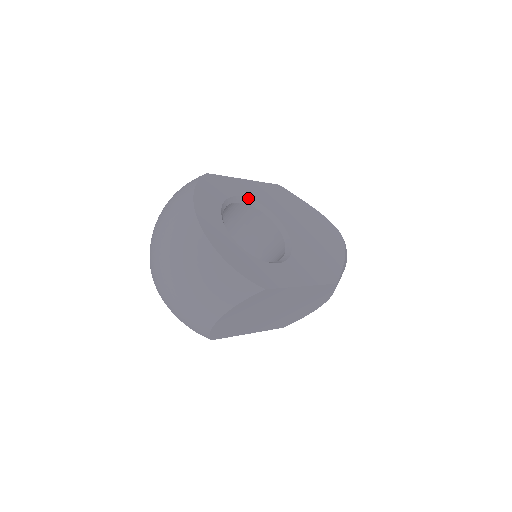
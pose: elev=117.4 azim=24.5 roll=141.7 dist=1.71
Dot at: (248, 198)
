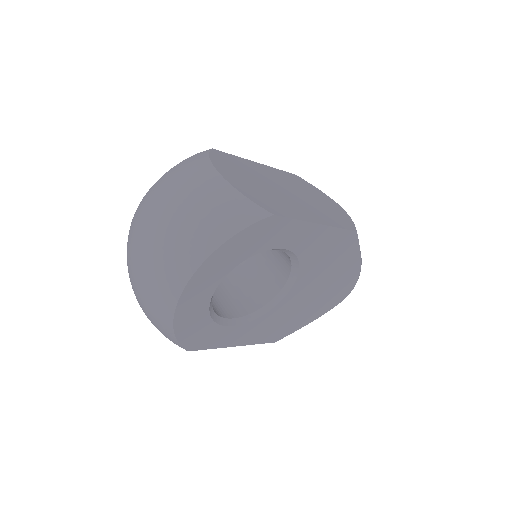
Dot at: (291, 251)
